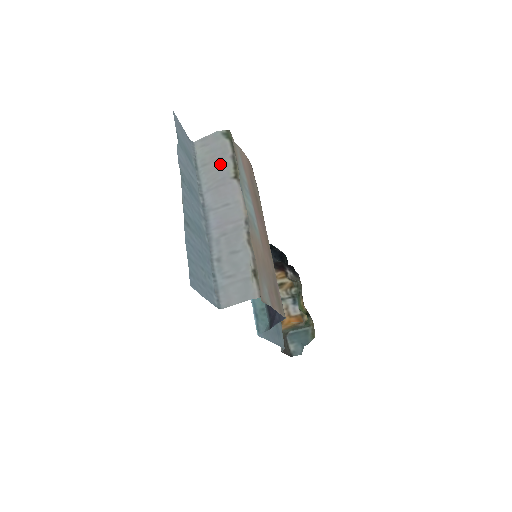
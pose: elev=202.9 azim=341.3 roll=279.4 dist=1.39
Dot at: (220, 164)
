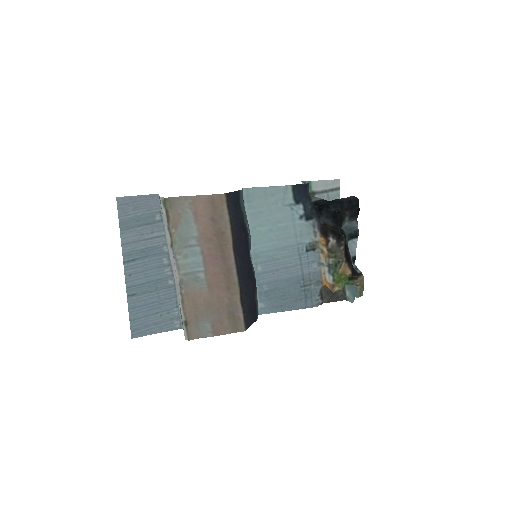
Dot at: (165, 229)
